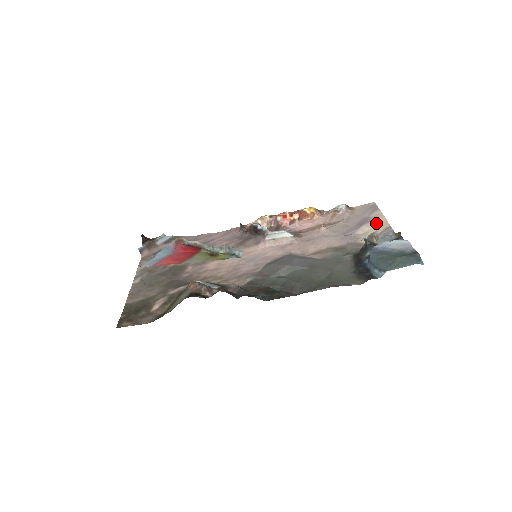
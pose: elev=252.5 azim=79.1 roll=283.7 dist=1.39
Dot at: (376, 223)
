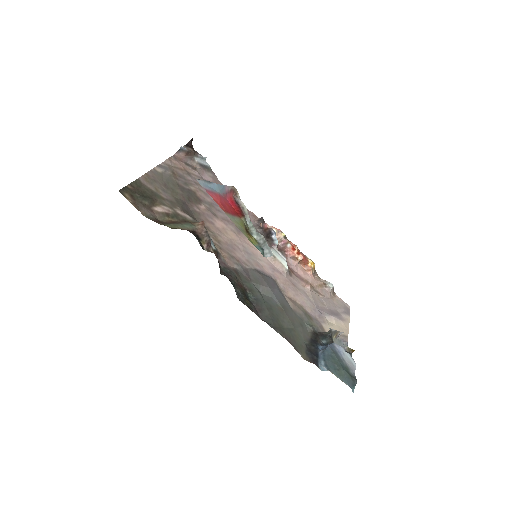
Dot at: (342, 324)
